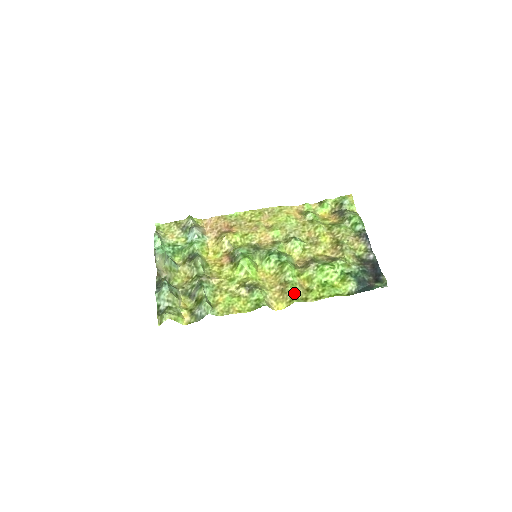
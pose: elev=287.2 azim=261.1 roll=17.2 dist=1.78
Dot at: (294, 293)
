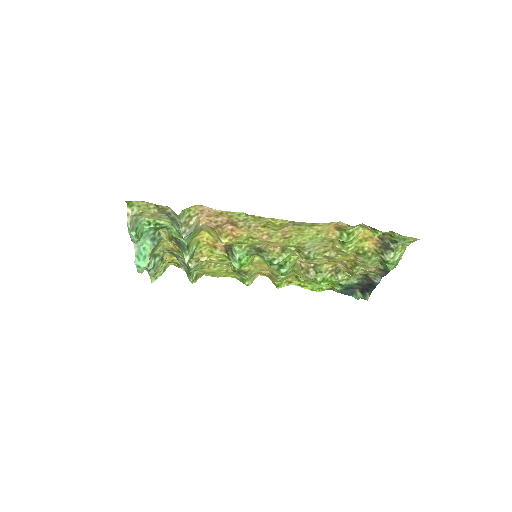
Dot at: (281, 281)
